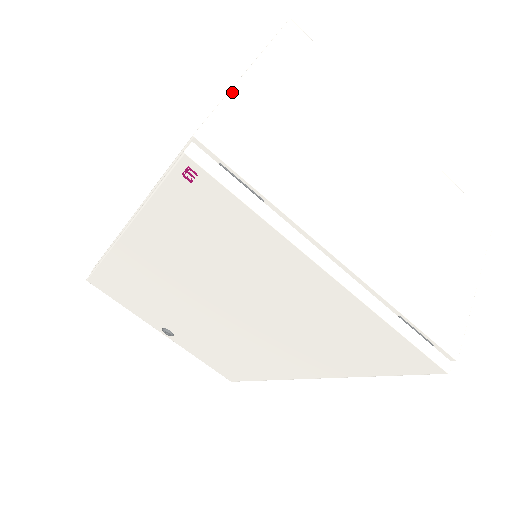
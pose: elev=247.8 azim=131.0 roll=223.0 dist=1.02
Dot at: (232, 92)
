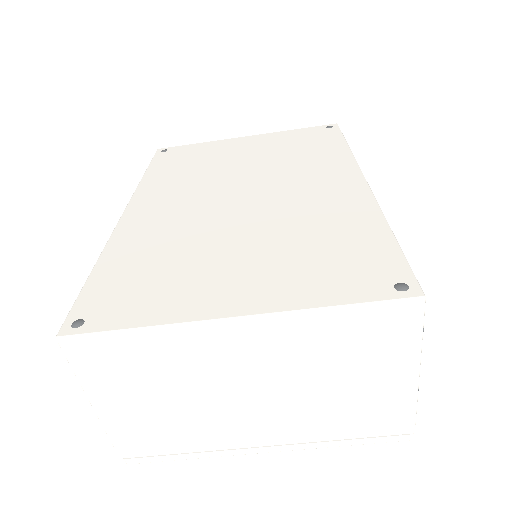
Dot at: (103, 425)
